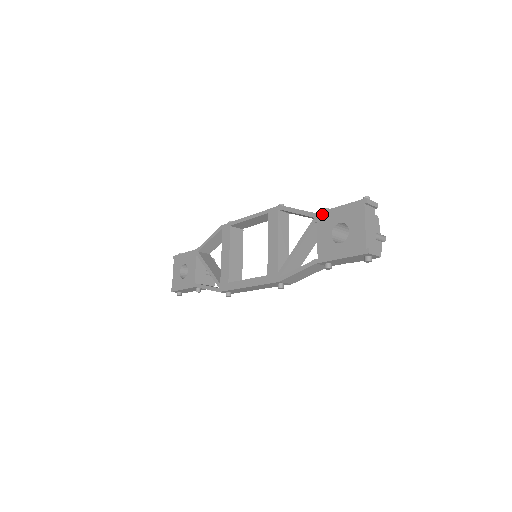
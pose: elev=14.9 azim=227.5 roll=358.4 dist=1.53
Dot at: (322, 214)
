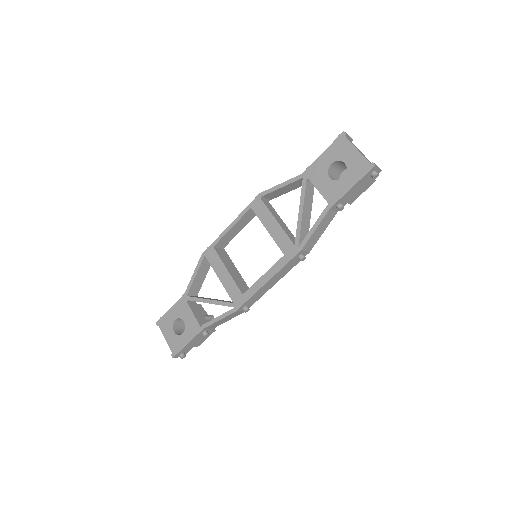
Dot at: (309, 170)
